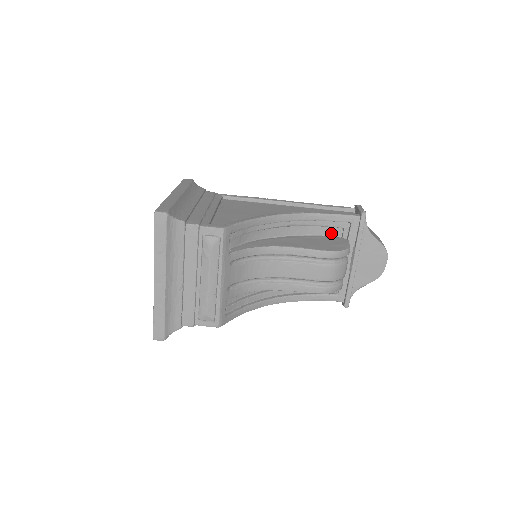
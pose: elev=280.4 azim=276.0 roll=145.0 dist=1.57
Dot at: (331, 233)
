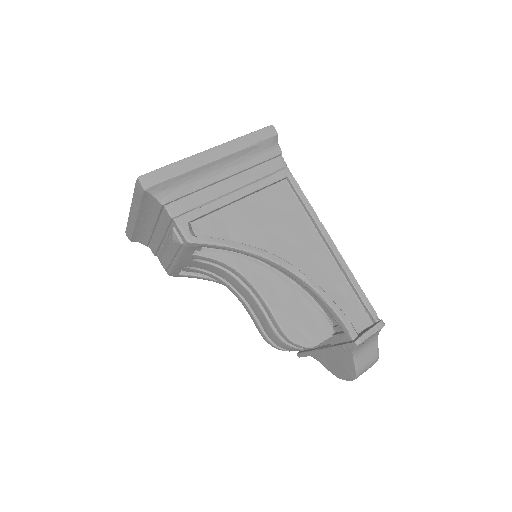
Dot at: (329, 313)
